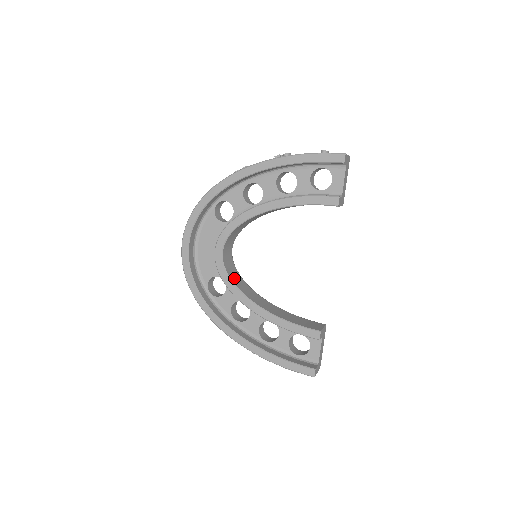
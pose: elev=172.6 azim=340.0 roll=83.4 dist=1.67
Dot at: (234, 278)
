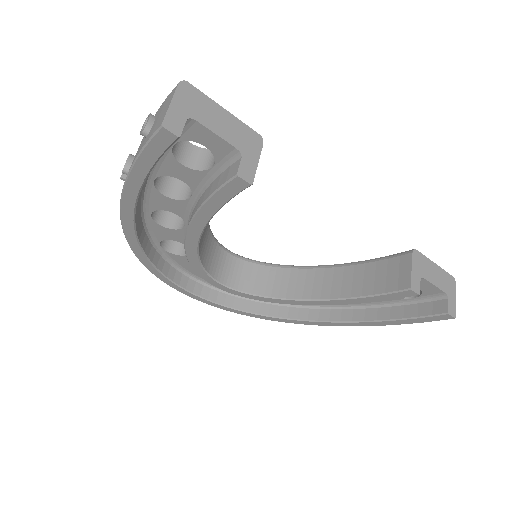
Dot at: (265, 286)
